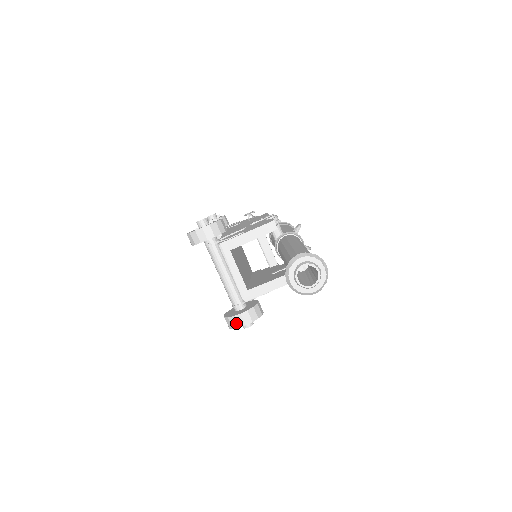
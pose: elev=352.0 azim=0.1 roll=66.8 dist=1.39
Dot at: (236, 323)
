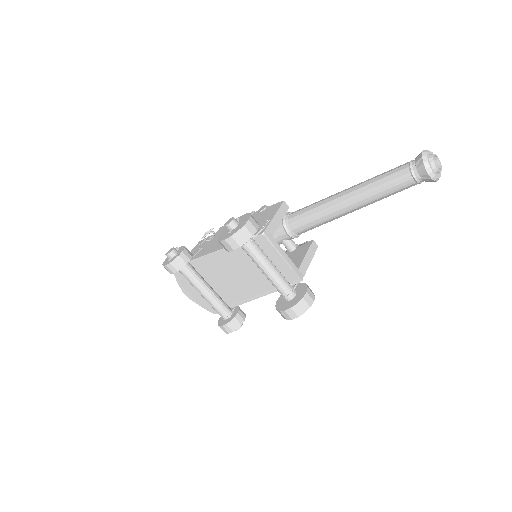
Dot at: (307, 304)
